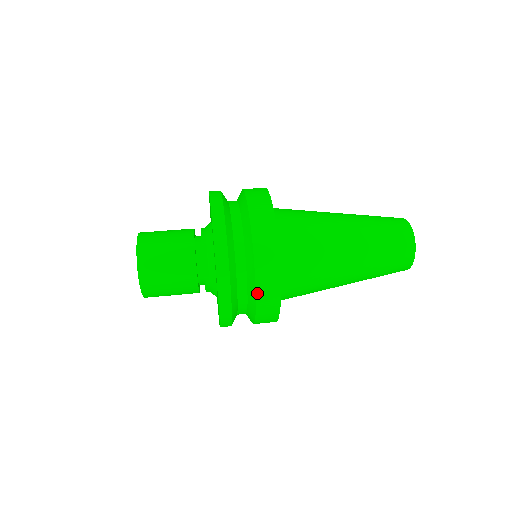
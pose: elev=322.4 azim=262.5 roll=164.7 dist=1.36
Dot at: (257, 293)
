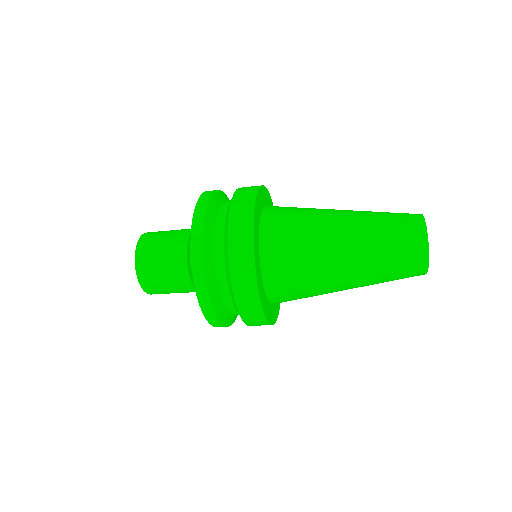
Dot at: (232, 280)
